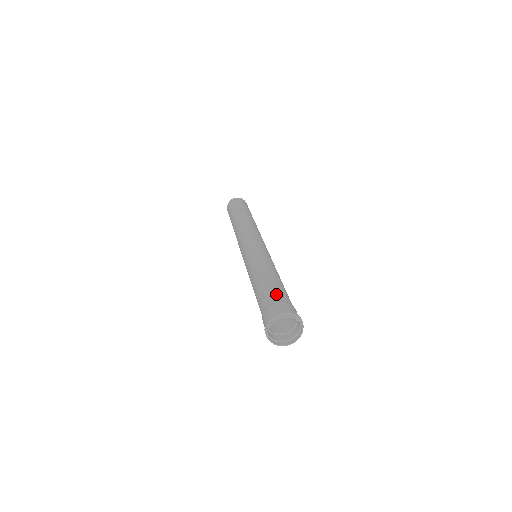
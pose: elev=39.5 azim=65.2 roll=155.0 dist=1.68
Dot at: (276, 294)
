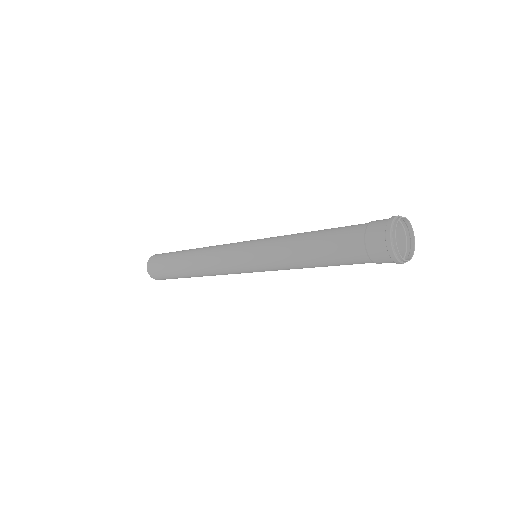
Dot at: occluded
